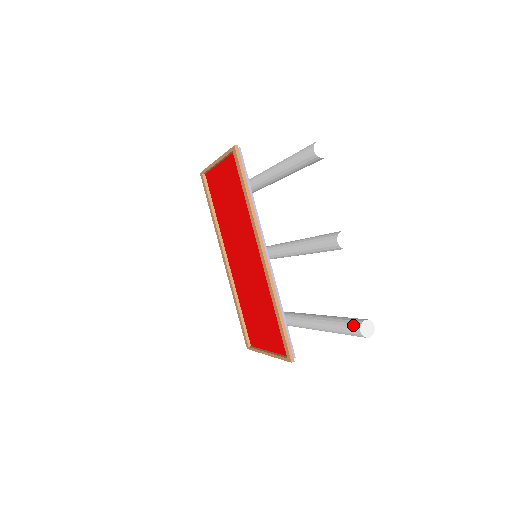
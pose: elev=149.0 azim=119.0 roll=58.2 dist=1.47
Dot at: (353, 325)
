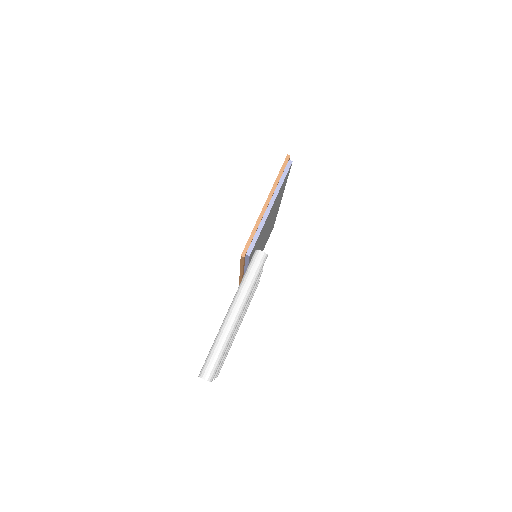
Dot at: occluded
